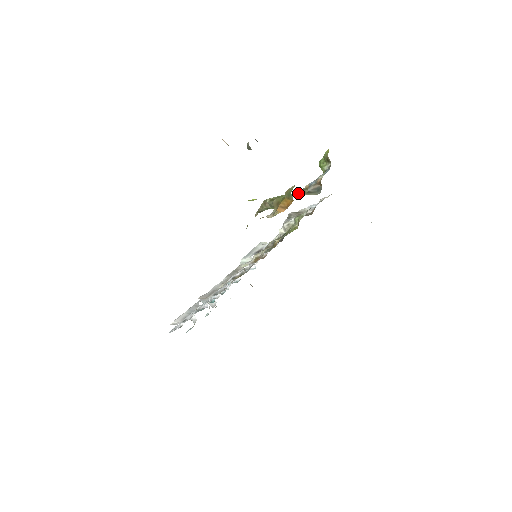
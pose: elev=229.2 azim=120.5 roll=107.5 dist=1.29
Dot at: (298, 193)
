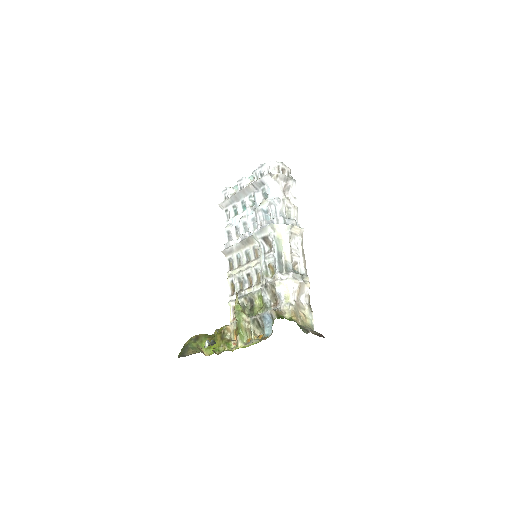
Dot at: (248, 331)
